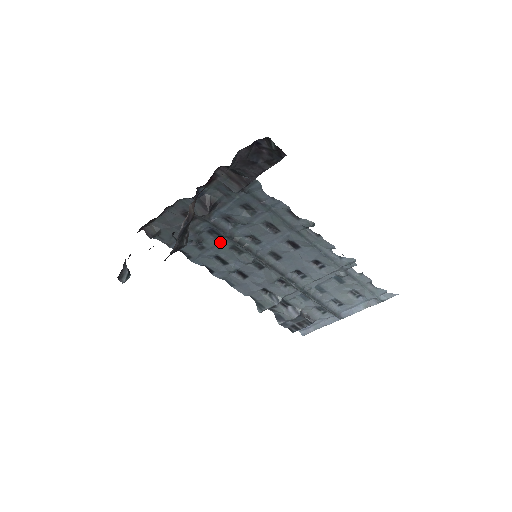
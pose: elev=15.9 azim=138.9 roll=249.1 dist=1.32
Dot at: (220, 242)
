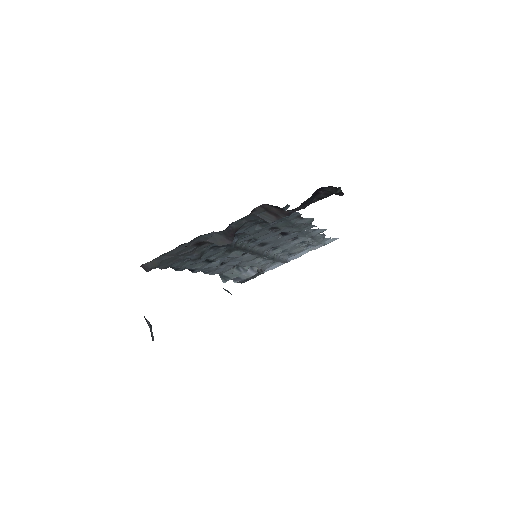
Dot at: (218, 251)
